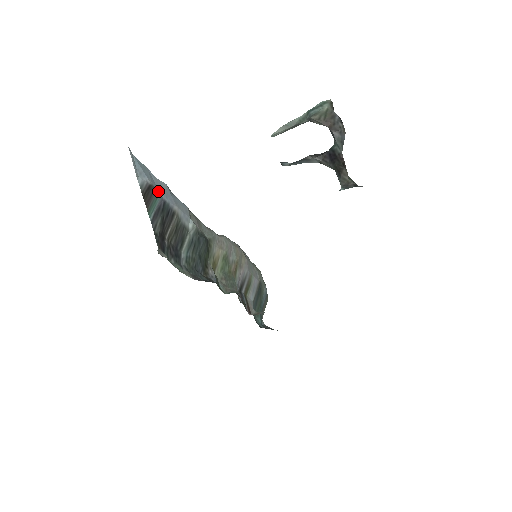
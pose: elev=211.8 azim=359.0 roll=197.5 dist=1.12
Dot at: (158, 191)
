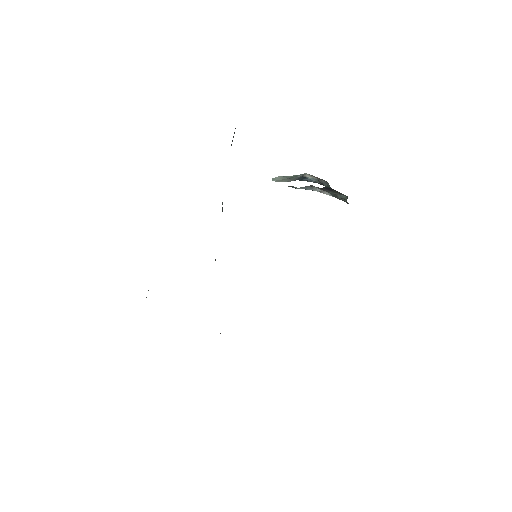
Dot at: occluded
